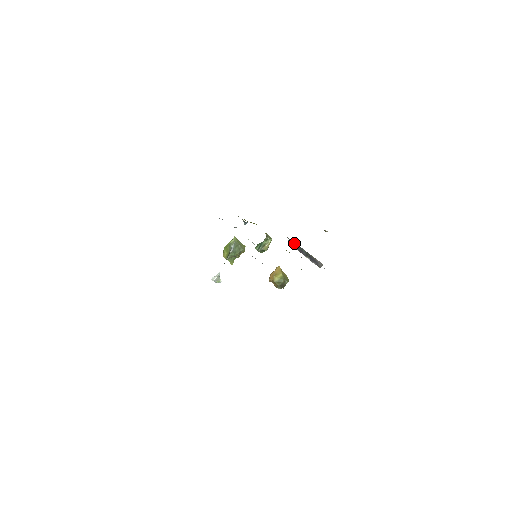
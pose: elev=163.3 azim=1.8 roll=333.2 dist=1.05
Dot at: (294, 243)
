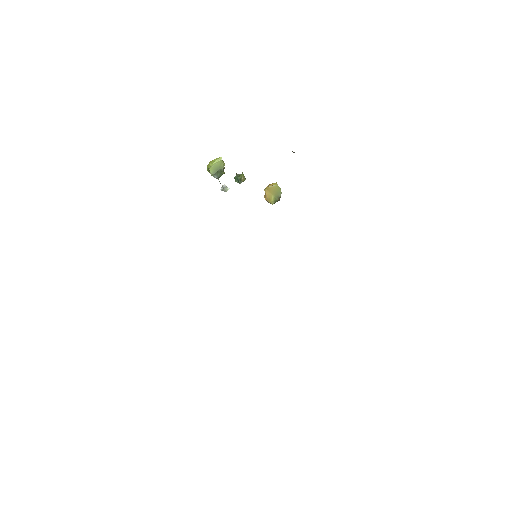
Dot at: occluded
